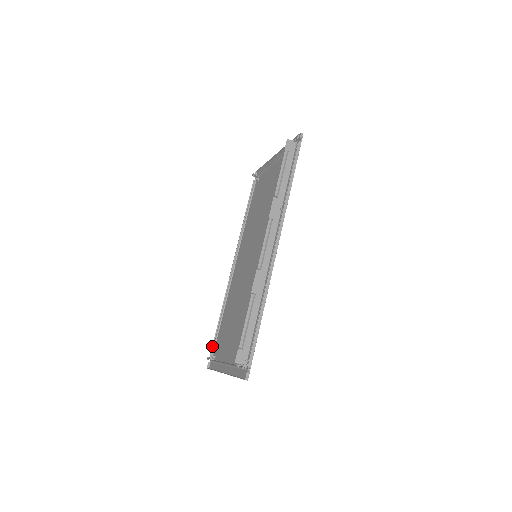
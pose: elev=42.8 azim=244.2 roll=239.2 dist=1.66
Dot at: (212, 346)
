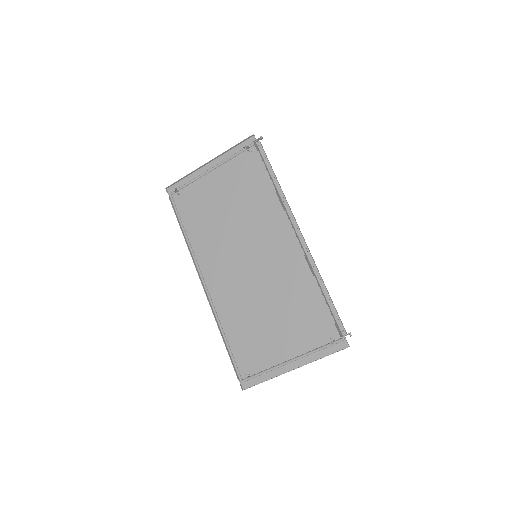
Dot at: occluded
